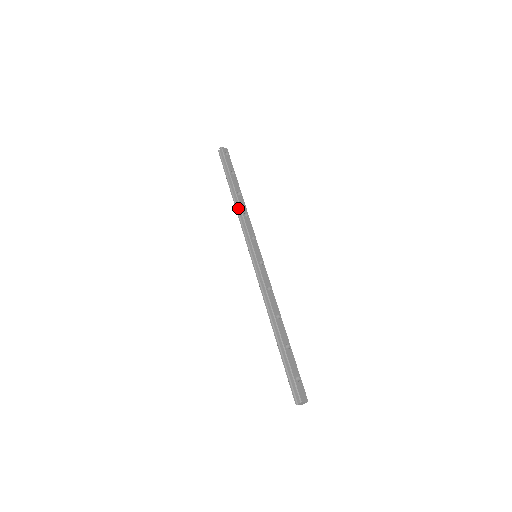
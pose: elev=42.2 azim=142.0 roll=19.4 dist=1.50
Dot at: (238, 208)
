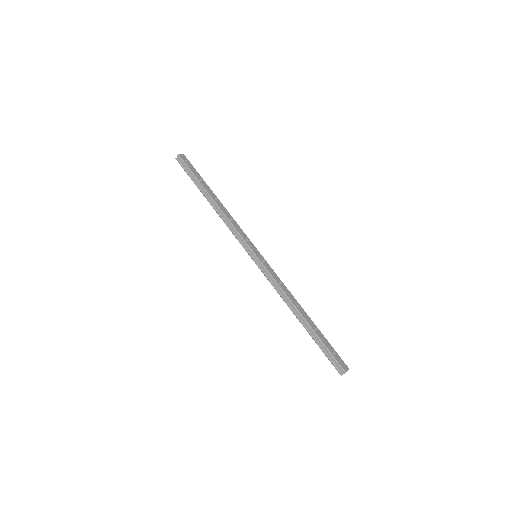
Dot at: (221, 214)
